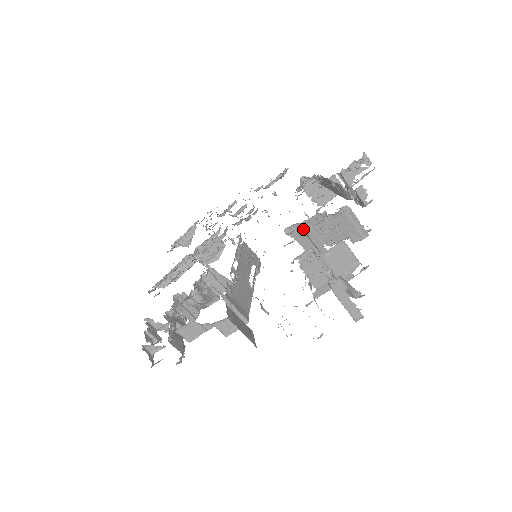
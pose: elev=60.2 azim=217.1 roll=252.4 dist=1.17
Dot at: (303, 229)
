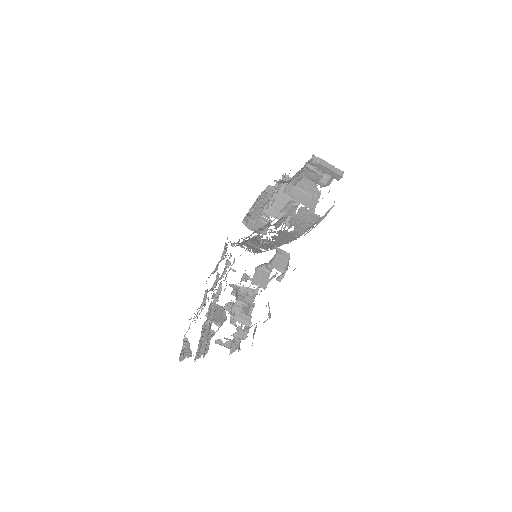
Dot at: (272, 205)
